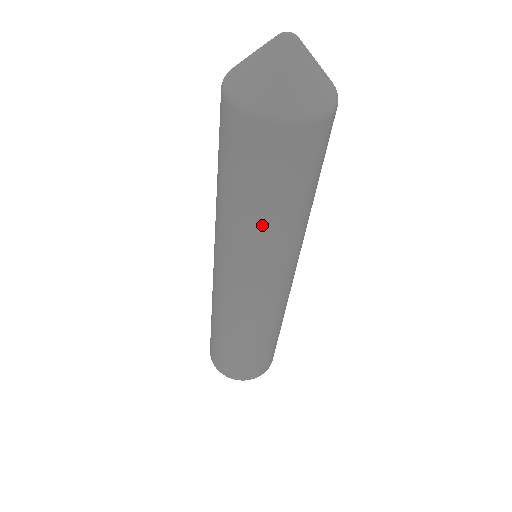
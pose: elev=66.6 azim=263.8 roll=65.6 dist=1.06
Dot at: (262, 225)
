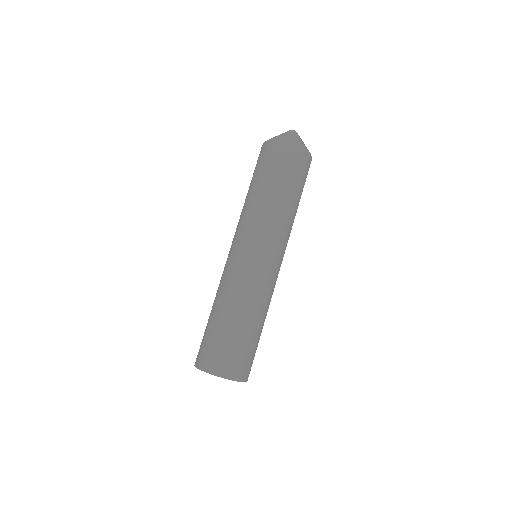
Dot at: (276, 201)
